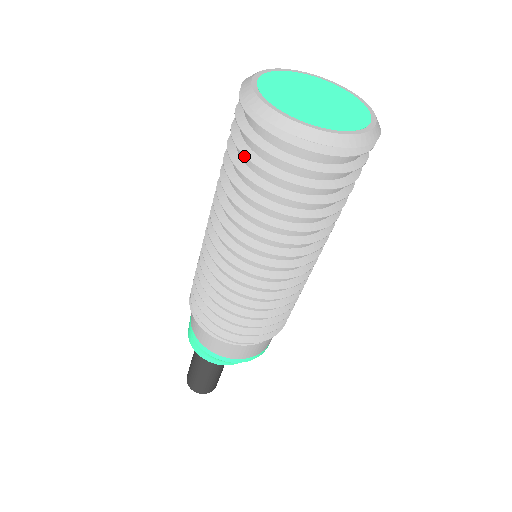
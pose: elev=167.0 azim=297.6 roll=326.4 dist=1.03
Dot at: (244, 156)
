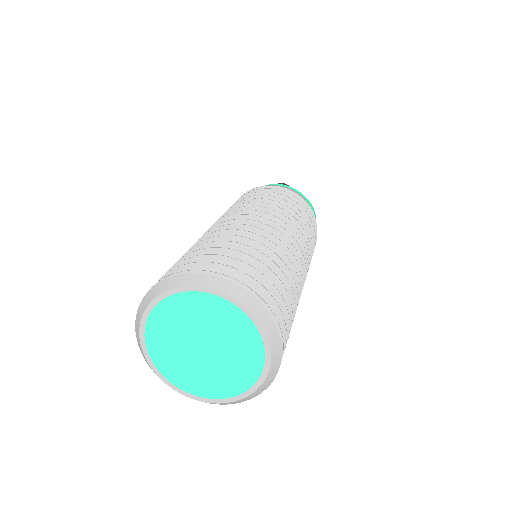
Dot at: occluded
